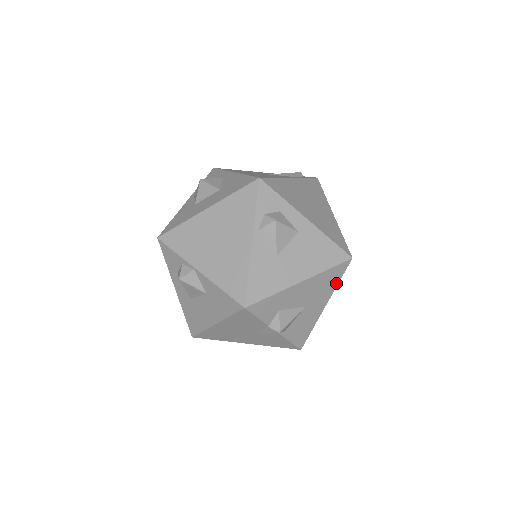
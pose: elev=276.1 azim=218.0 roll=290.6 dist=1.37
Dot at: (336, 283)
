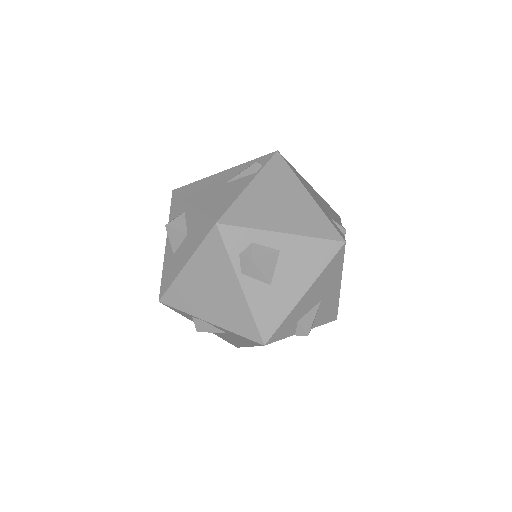
Dot at: (341, 266)
